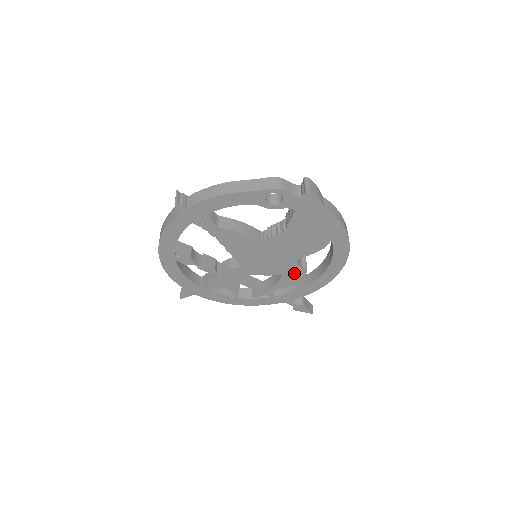
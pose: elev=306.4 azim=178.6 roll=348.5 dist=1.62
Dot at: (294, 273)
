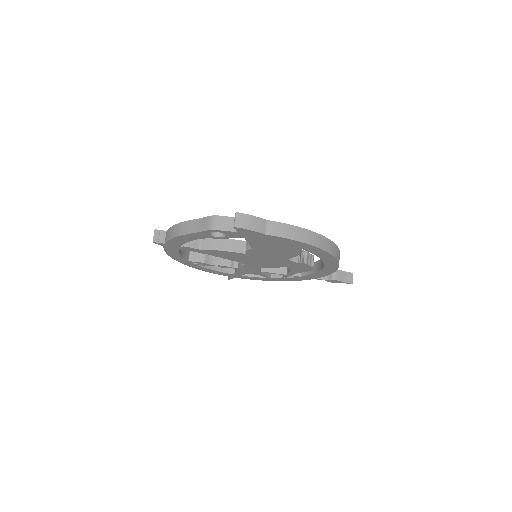
Dot at: (297, 265)
